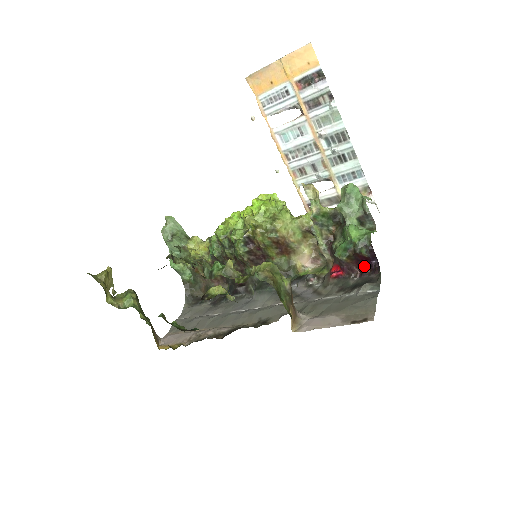
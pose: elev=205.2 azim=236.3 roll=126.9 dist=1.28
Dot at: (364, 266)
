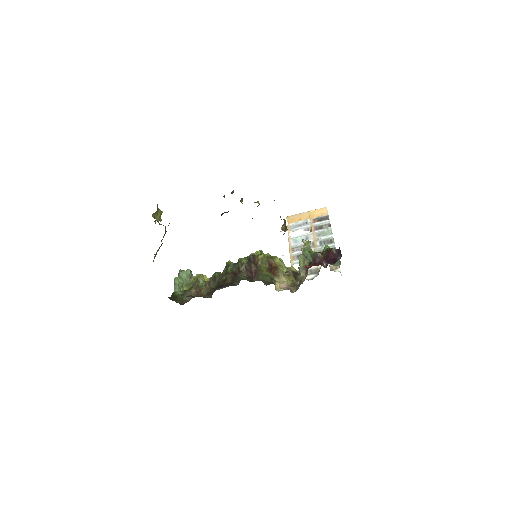
Dot at: (331, 262)
